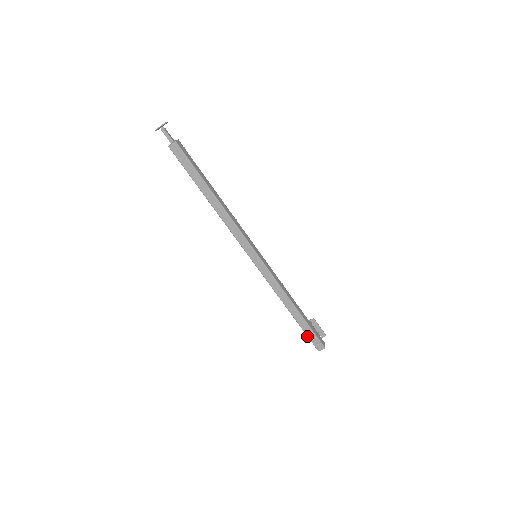
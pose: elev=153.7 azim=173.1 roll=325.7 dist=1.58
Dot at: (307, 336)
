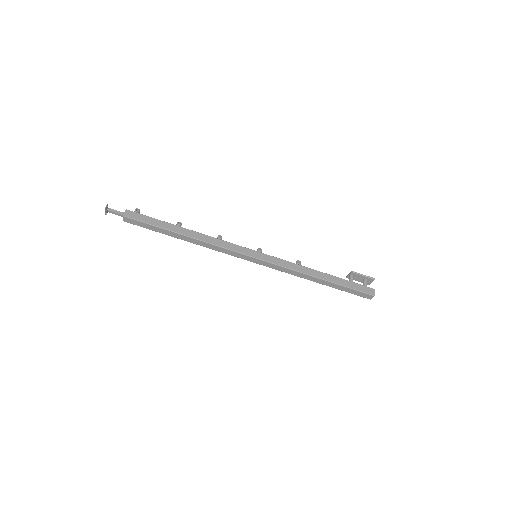
Dot at: occluded
